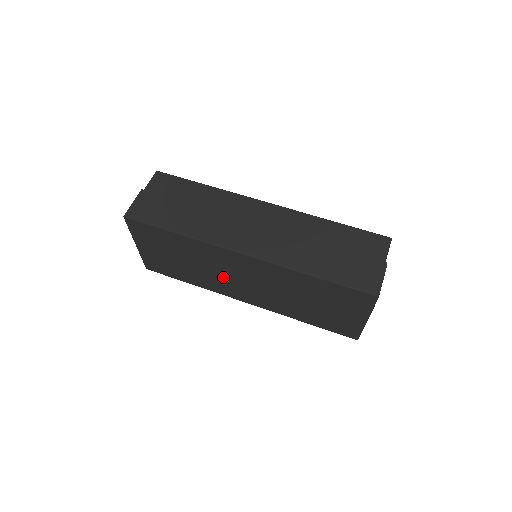
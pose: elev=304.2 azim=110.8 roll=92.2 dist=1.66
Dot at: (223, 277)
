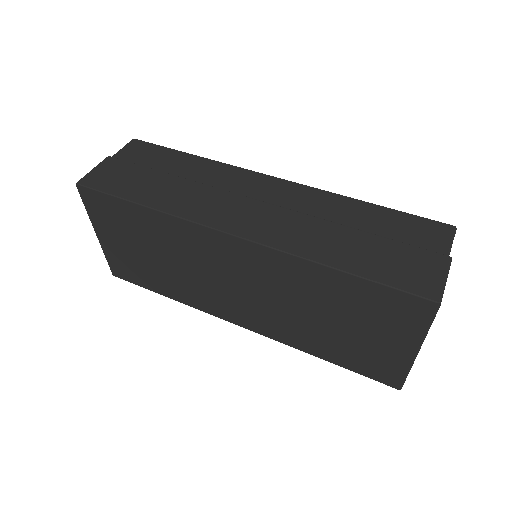
Dot at: (207, 282)
